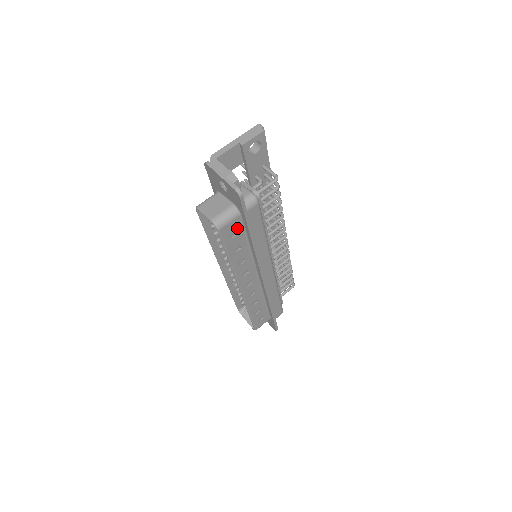
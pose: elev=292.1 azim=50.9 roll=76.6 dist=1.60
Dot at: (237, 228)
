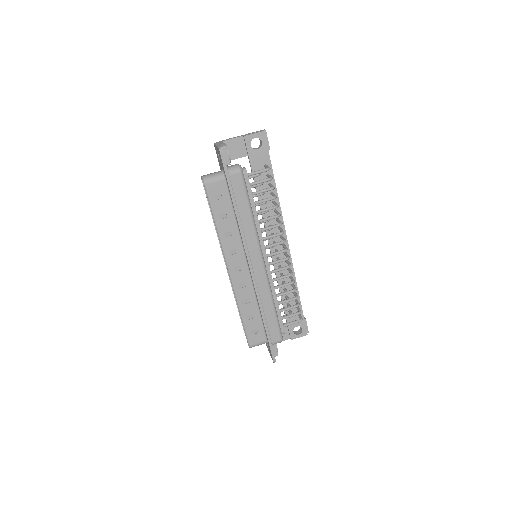
Dot at: (223, 192)
